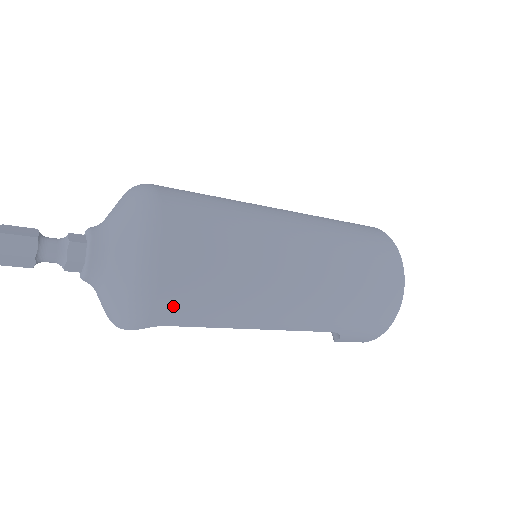
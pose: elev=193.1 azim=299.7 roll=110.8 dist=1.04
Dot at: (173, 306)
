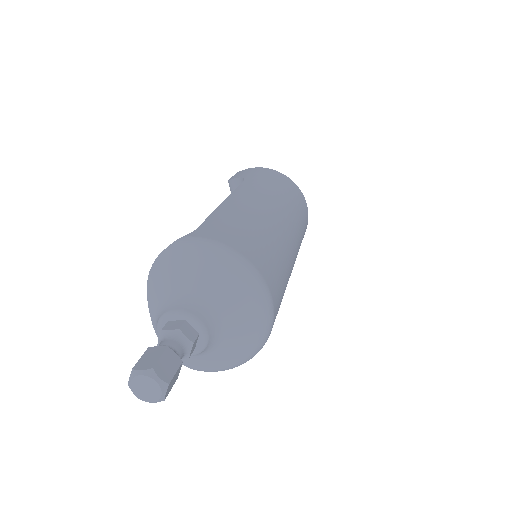
Dot at: occluded
